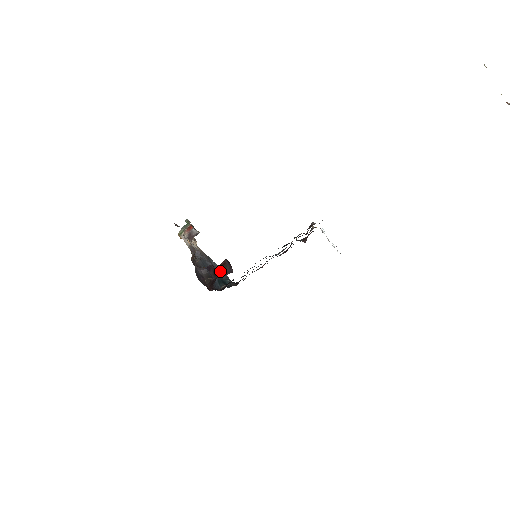
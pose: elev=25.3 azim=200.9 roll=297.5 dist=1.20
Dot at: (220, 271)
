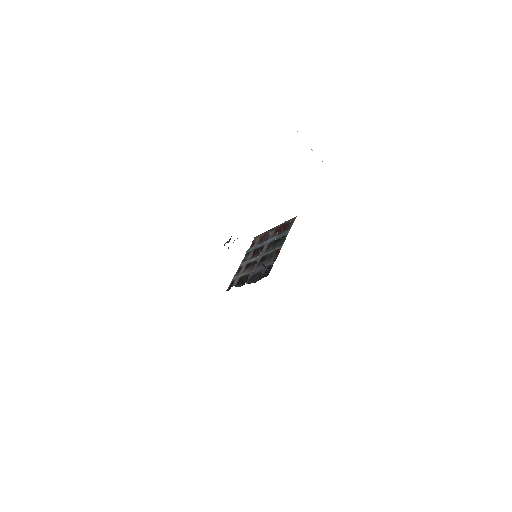
Dot at: occluded
